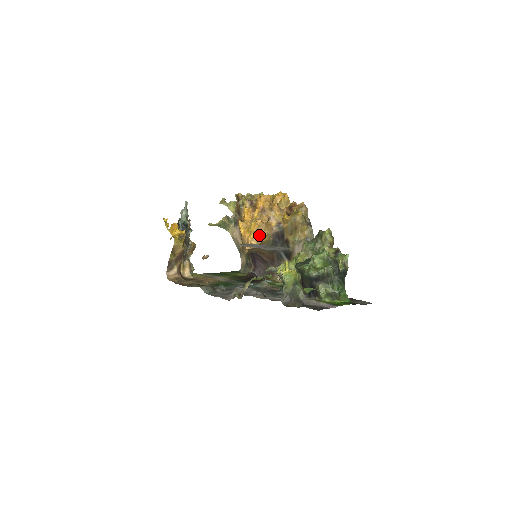
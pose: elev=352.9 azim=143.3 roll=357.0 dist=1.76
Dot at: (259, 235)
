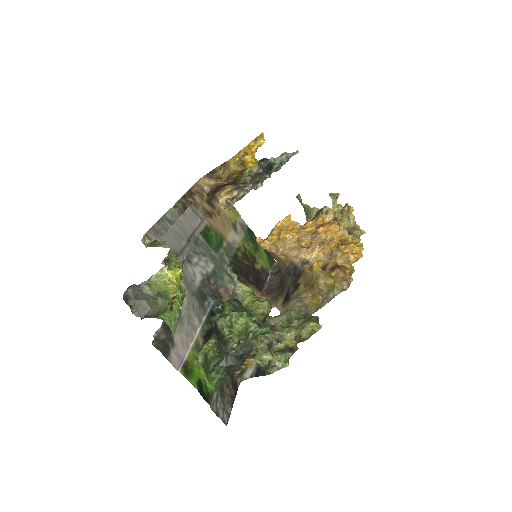
Dot at: (279, 245)
